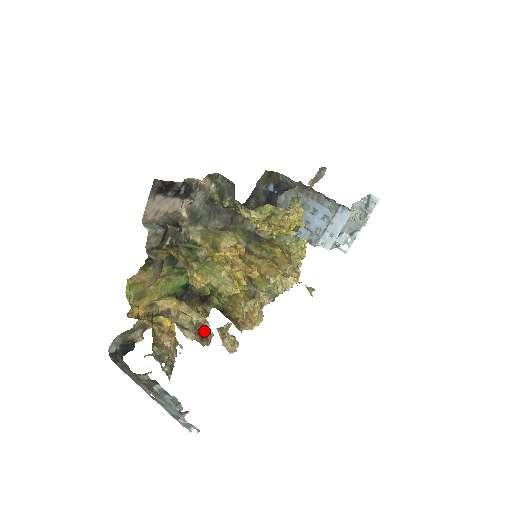
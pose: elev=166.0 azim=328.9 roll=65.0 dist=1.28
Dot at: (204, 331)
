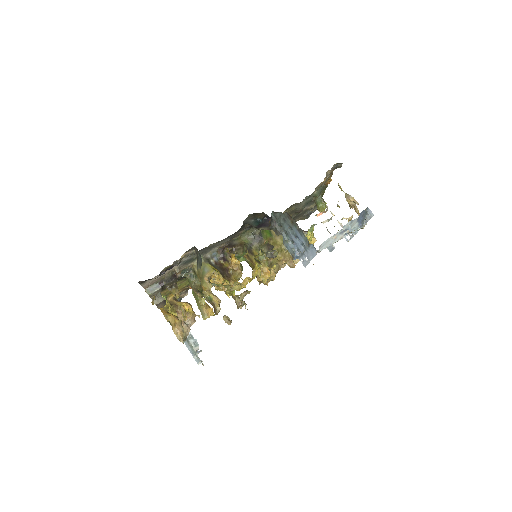
Dot at: (215, 306)
